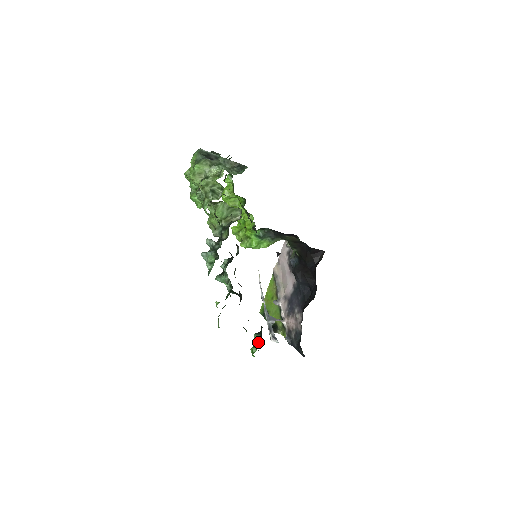
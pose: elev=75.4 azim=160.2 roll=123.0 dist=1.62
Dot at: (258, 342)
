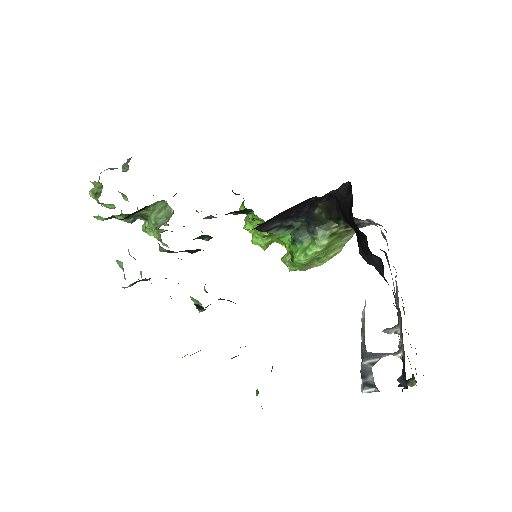
Dot at: occluded
